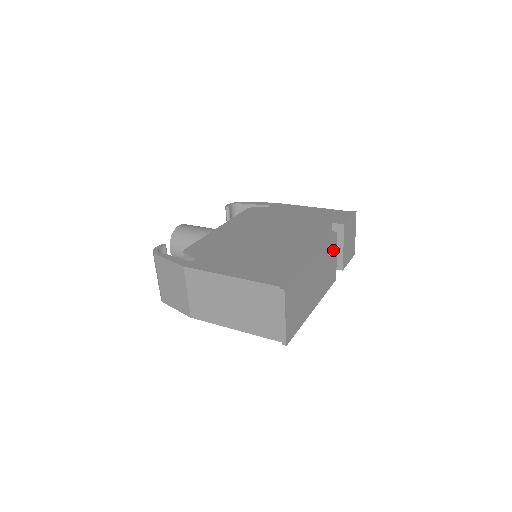
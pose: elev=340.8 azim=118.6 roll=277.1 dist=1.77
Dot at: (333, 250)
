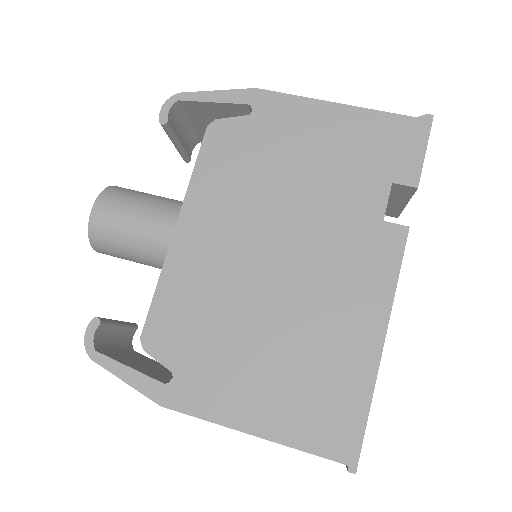
Dot at: occluded
